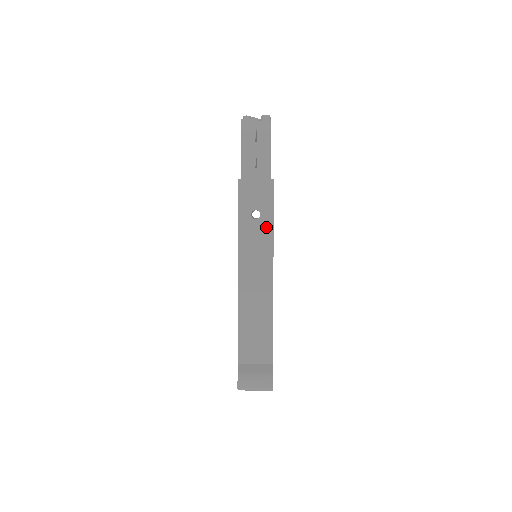
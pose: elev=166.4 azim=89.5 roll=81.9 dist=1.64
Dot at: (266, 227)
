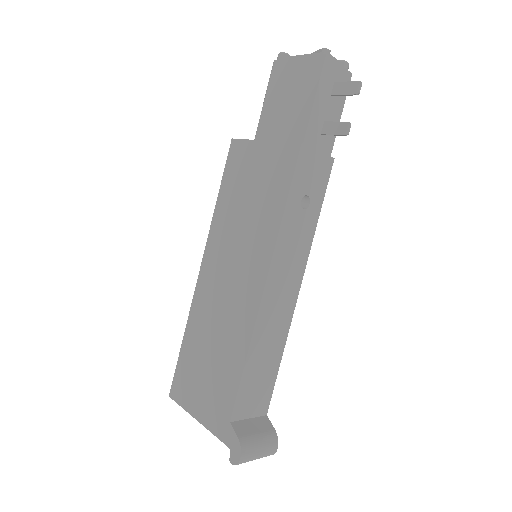
Dot at: (310, 223)
